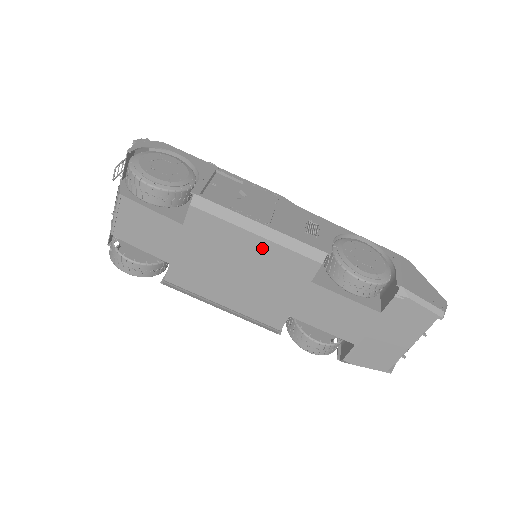
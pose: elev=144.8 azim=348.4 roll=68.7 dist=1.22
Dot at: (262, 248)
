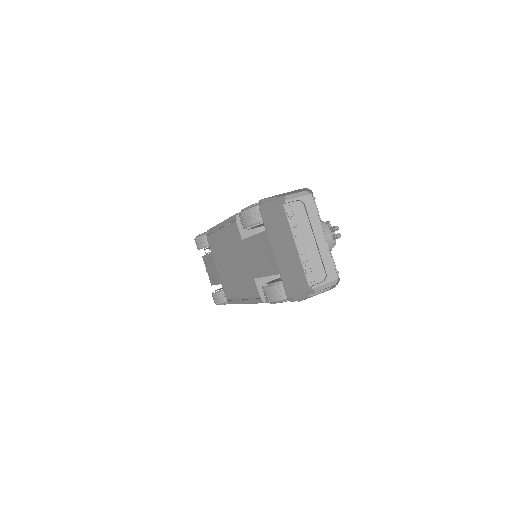
Dot at: (225, 237)
